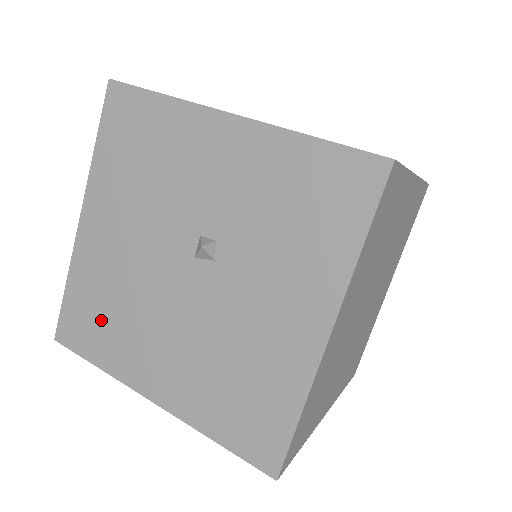
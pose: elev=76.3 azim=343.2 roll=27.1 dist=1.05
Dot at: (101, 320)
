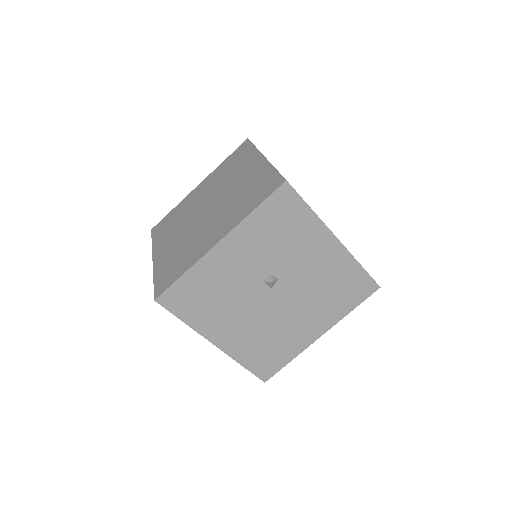
Dot at: (271, 351)
